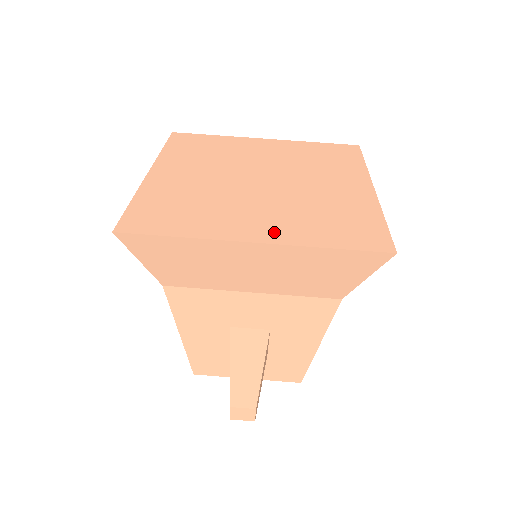
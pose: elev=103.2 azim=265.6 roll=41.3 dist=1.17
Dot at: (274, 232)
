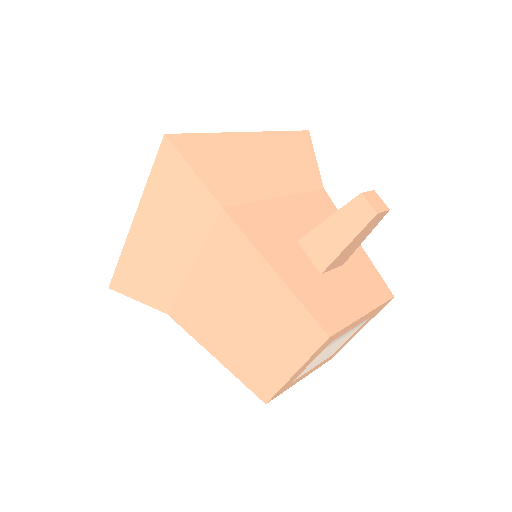
Dot at: occluded
